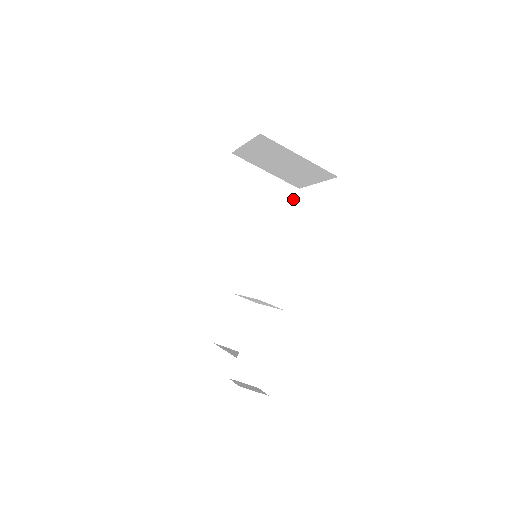
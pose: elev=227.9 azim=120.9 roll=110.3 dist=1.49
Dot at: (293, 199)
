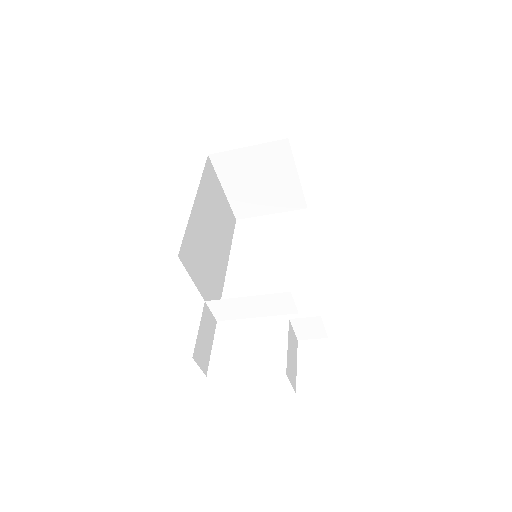
Dot at: (234, 227)
